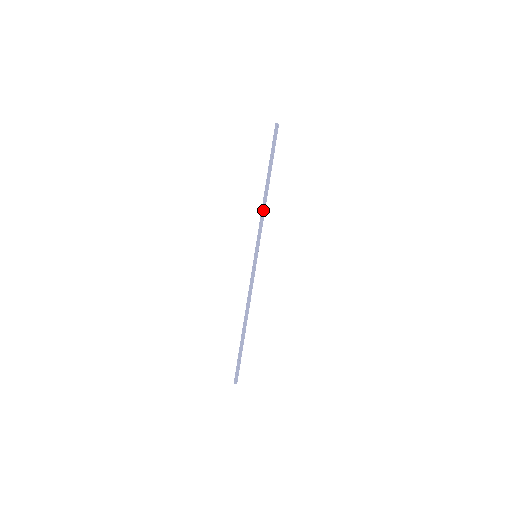
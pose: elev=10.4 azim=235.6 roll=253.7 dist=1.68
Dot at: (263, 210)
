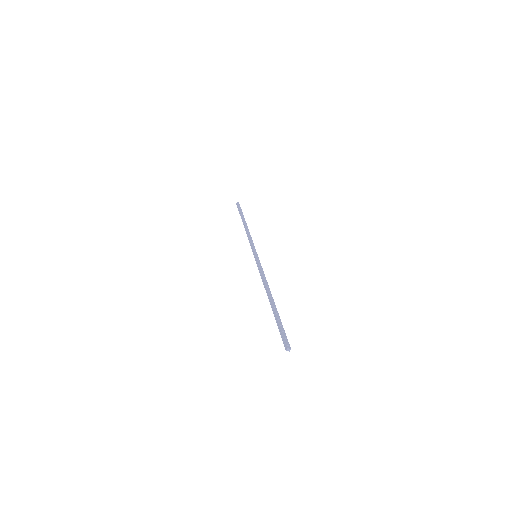
Dot at: (248, 233)
